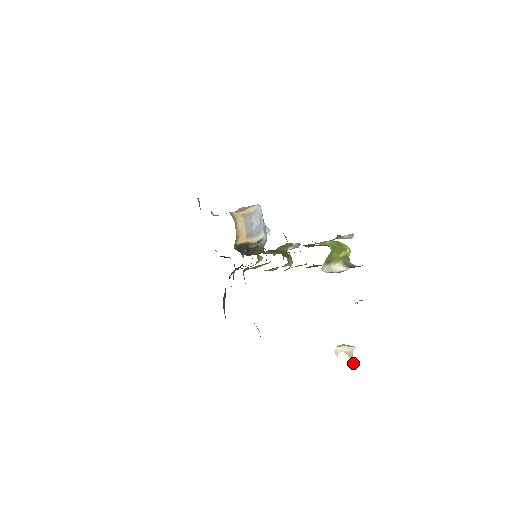
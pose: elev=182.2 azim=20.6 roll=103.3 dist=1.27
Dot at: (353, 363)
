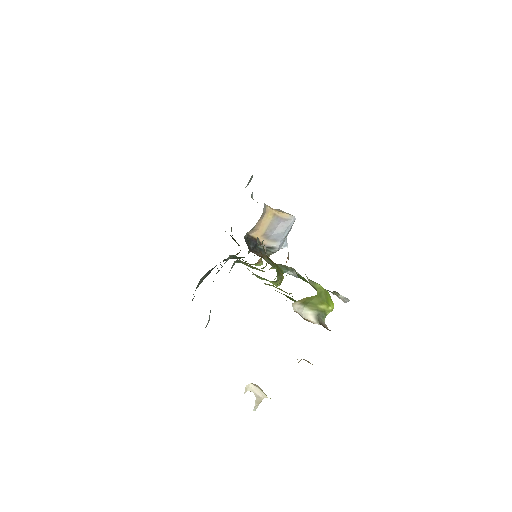
Dot at: (255, 410)
